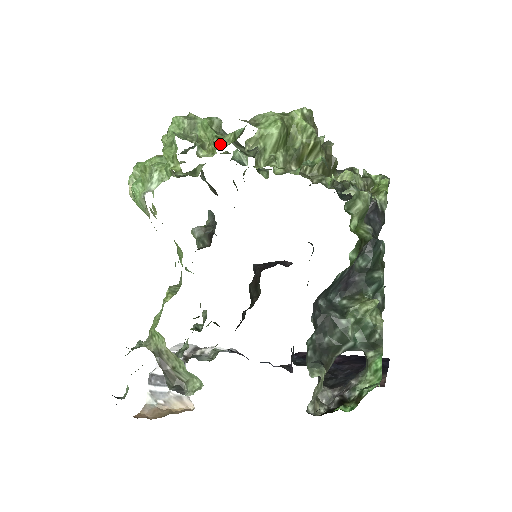
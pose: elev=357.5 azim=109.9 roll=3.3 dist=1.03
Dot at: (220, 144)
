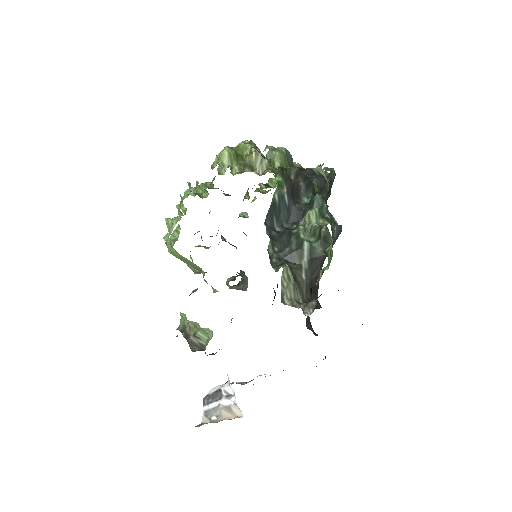
Dot at: occluded
